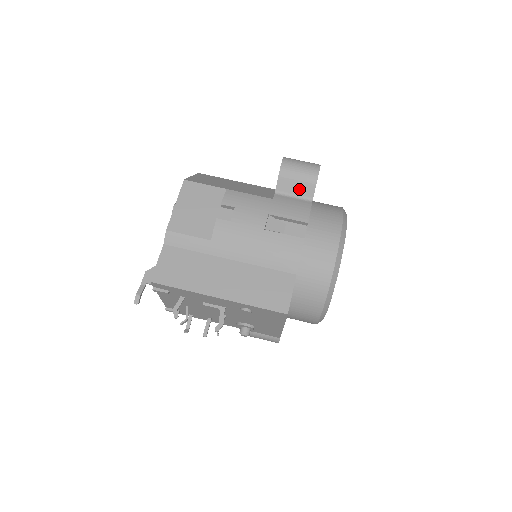
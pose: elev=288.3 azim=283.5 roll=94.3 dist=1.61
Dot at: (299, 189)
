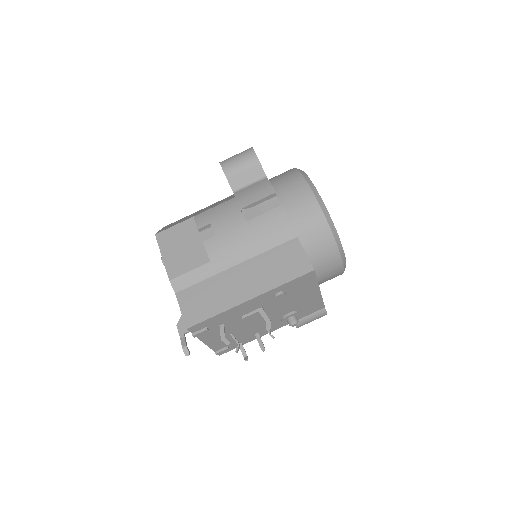
Dot at: (249, 176)
